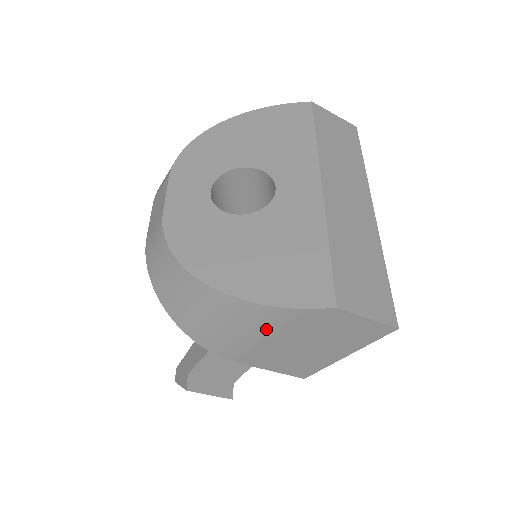
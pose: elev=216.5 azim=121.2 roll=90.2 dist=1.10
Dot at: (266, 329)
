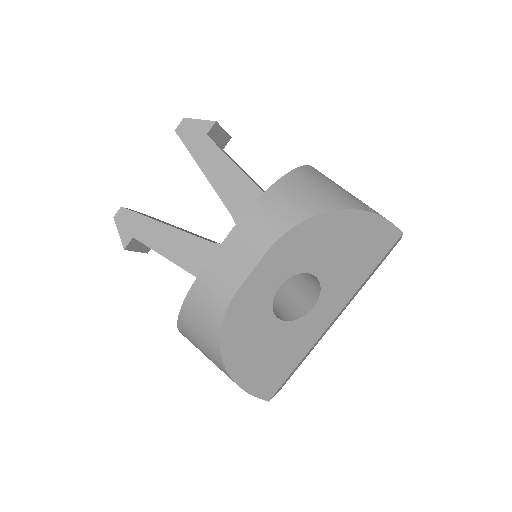
Dot at: occluded
